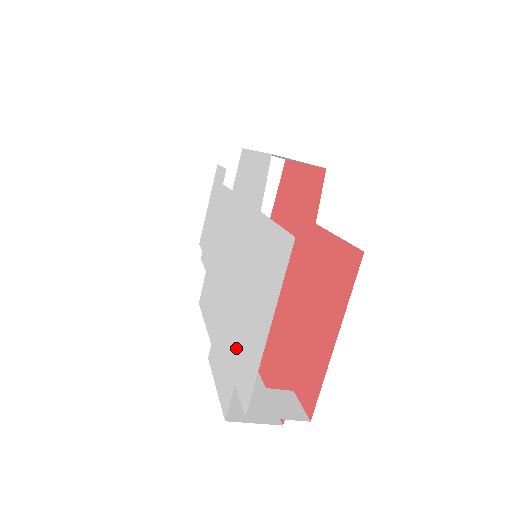
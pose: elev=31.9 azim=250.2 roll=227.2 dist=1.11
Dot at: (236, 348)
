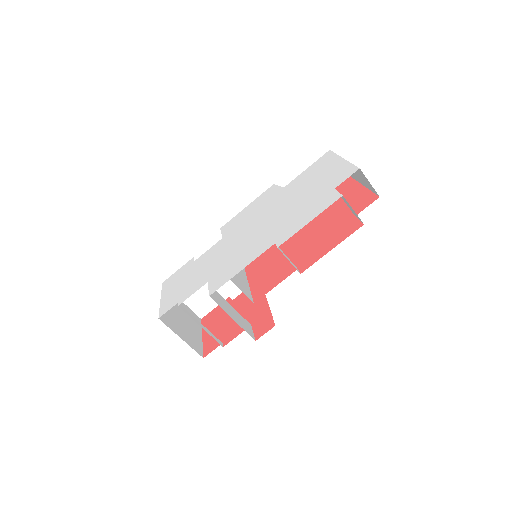
Dot at: (318, 193)
